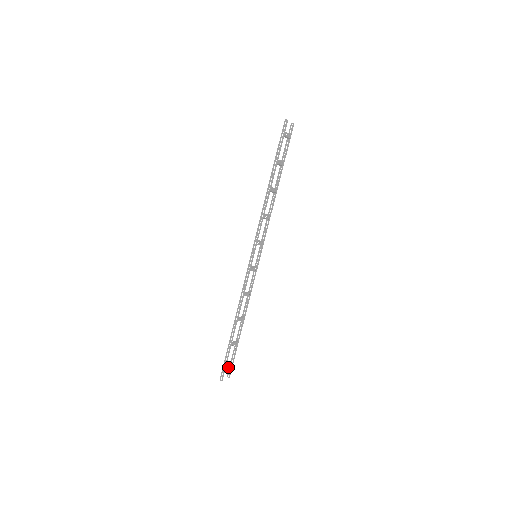
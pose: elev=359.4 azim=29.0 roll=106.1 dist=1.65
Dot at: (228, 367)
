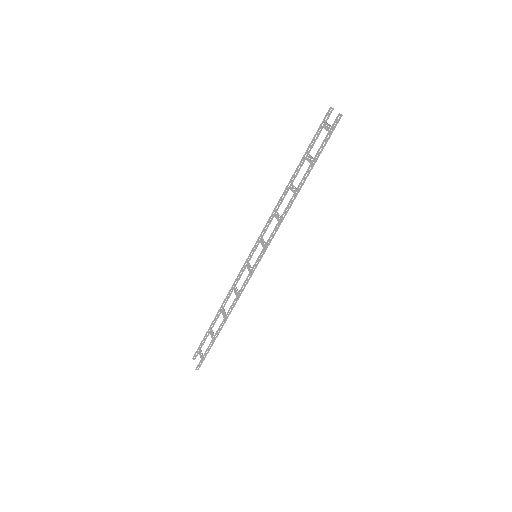
Dot at: (202, 355)
